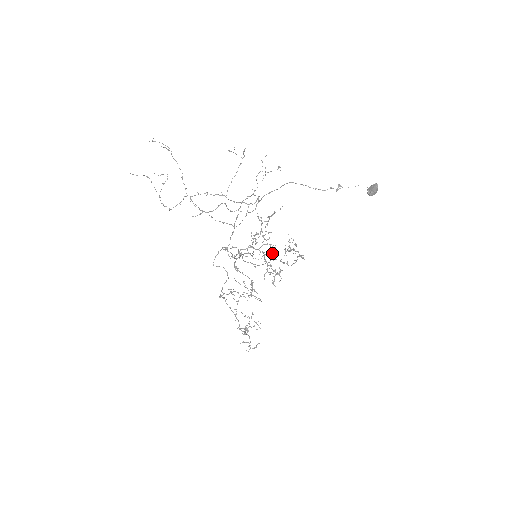
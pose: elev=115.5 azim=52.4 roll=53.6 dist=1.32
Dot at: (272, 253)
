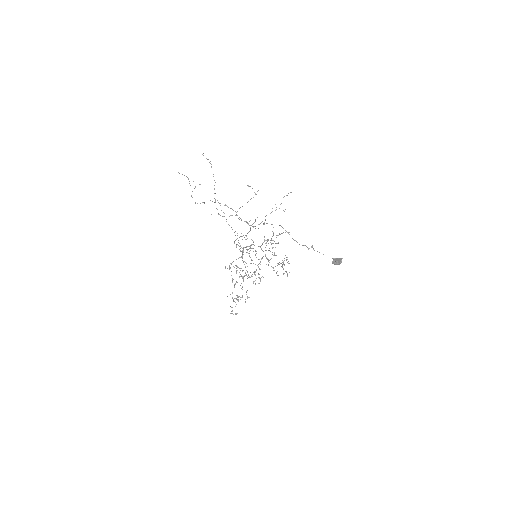
Dot at: (269, 260)
